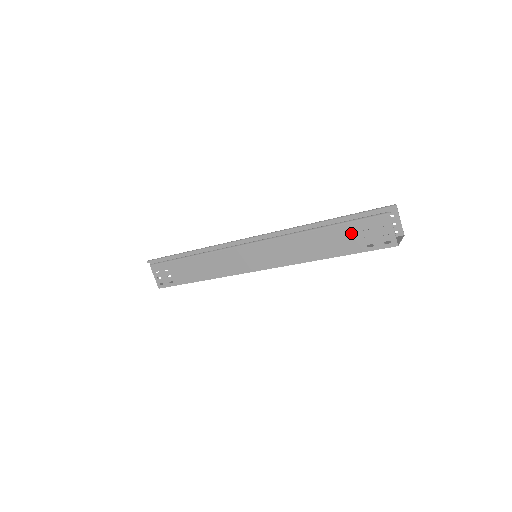
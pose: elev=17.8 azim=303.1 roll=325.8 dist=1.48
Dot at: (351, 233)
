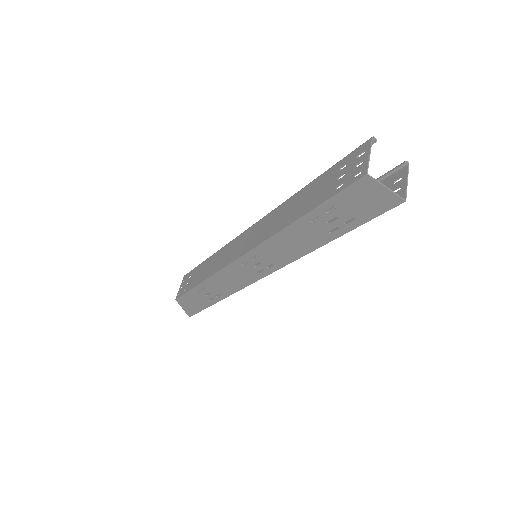
Dot at: (329, 178)
